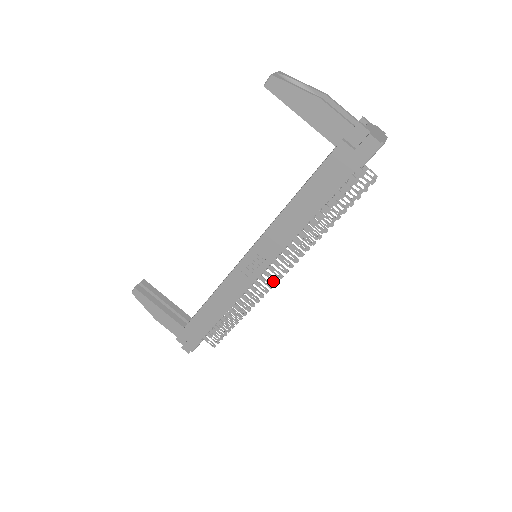
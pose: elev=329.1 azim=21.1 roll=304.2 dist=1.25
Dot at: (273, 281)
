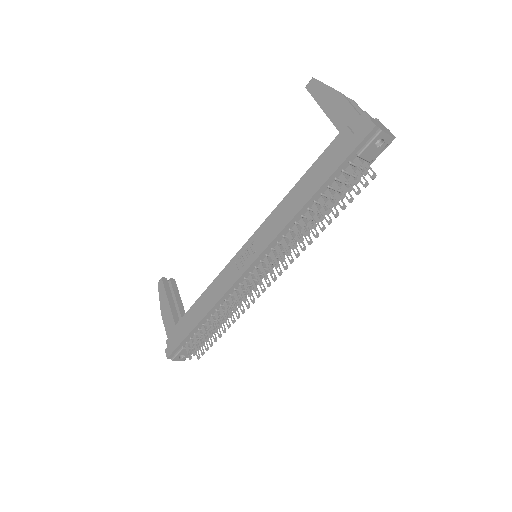
Dot at: (258, 282)
